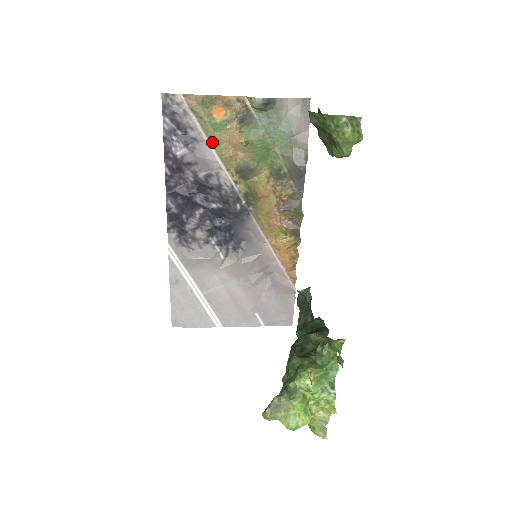
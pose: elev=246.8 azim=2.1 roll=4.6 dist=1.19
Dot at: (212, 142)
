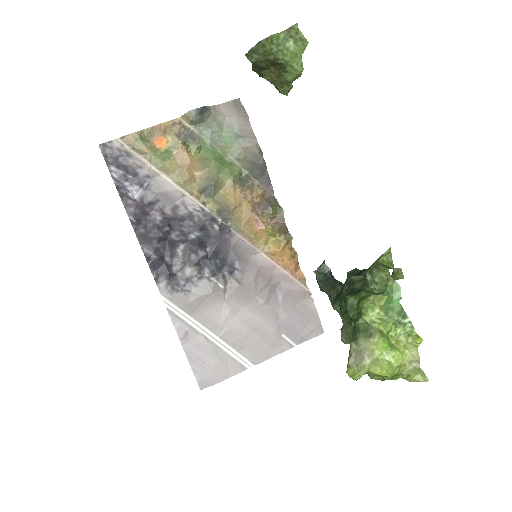
Dot at: (165, 173)
